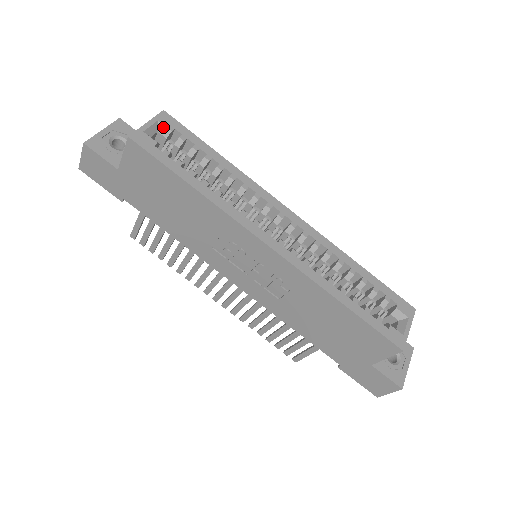
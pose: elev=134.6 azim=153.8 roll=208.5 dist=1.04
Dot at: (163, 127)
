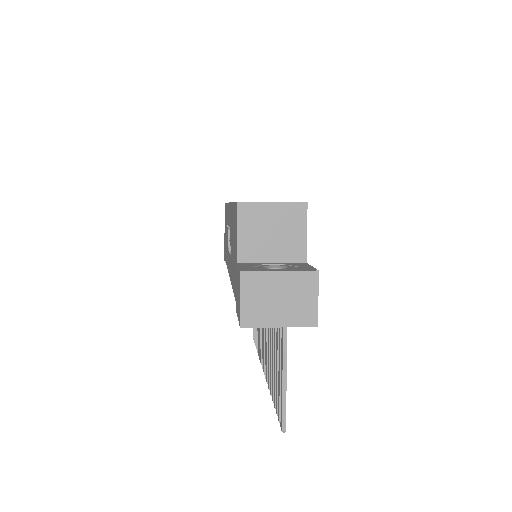
Dot at: occluded
